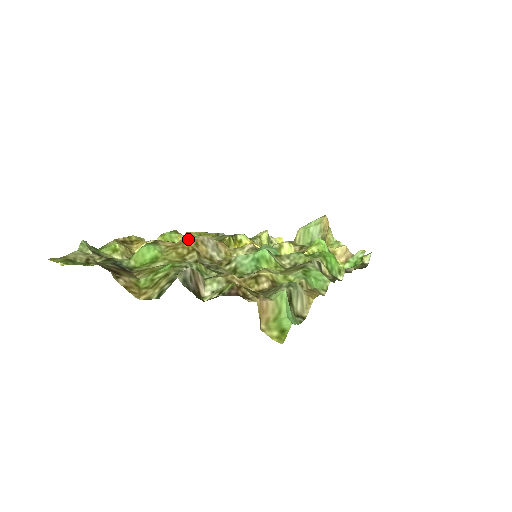
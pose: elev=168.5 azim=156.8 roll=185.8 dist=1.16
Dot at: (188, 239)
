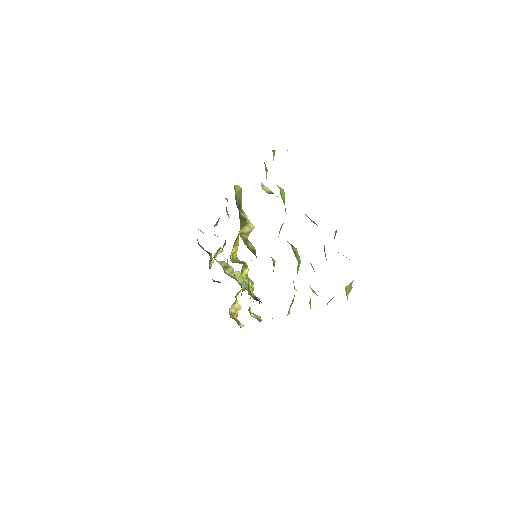
Dot at: occluded
